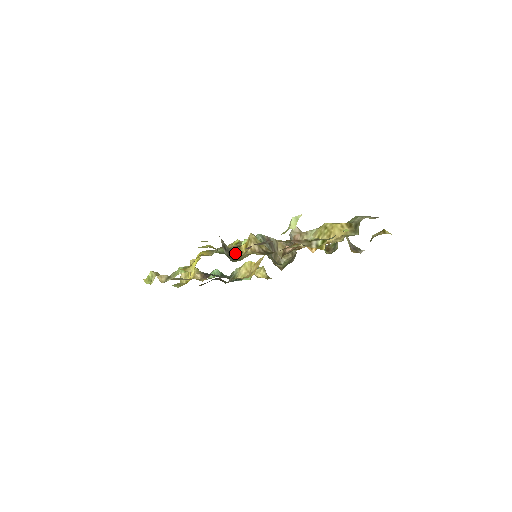
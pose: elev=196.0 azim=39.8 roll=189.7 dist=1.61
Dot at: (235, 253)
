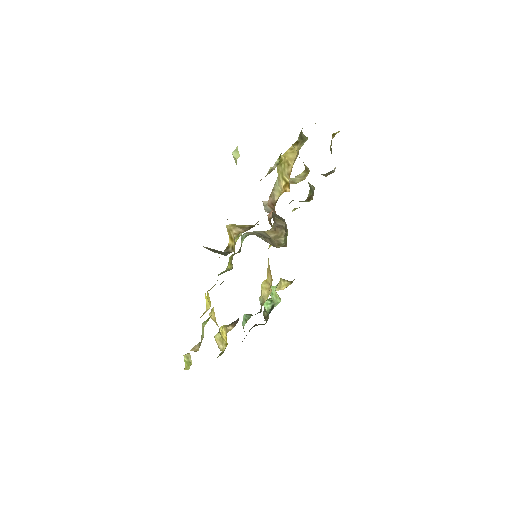
Dot at: (227, 252)
